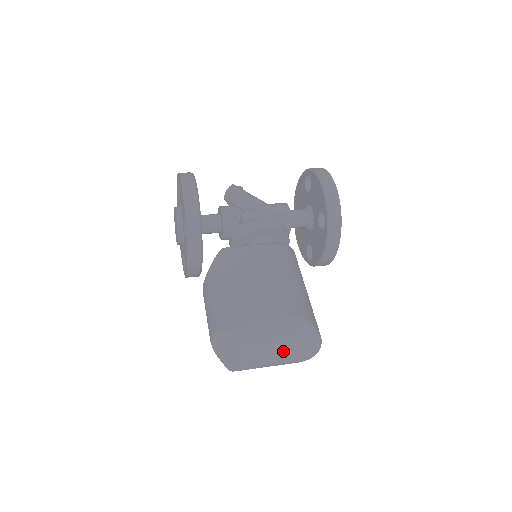
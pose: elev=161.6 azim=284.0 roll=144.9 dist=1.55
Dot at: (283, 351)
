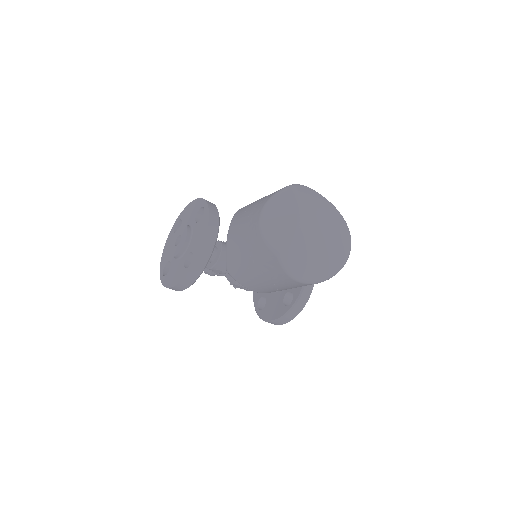
Dot at: (327, 223)
